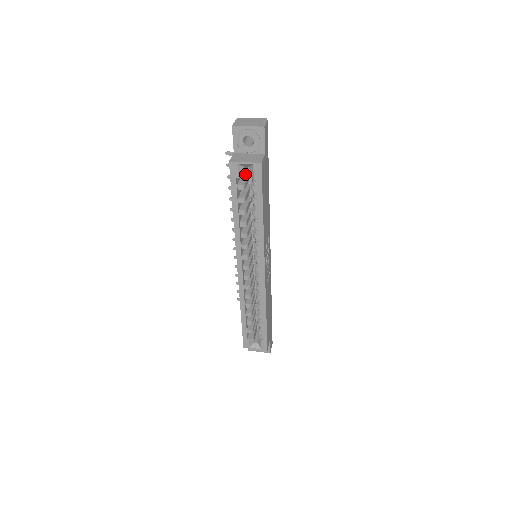
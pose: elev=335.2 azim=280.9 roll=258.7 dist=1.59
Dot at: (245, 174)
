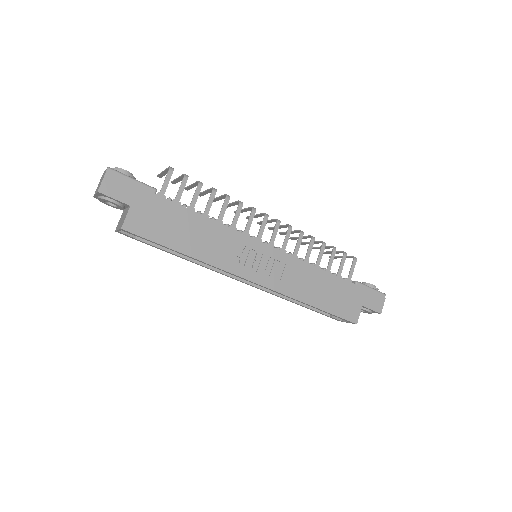
Dot at: occluded
